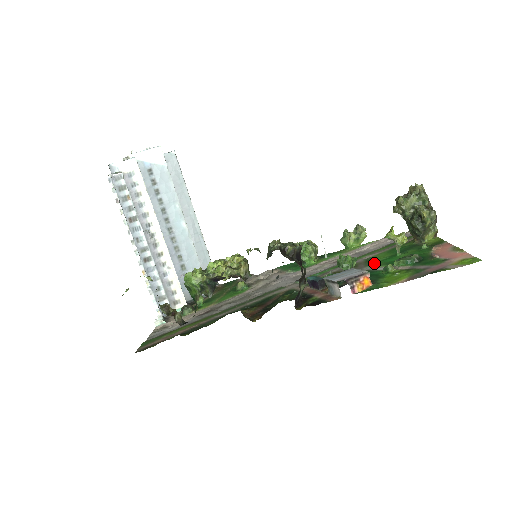
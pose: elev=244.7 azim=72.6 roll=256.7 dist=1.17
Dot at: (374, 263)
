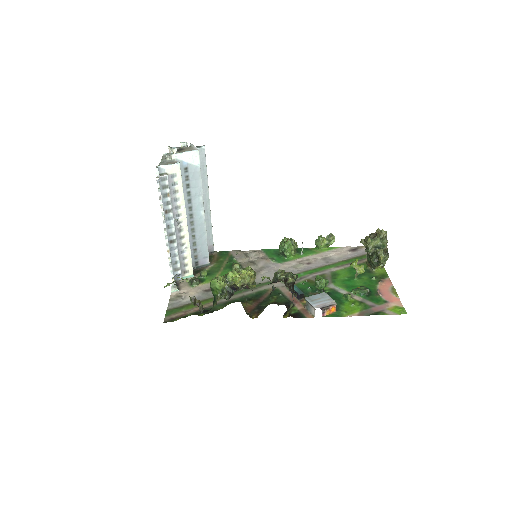
Dot at: (338, 282)
